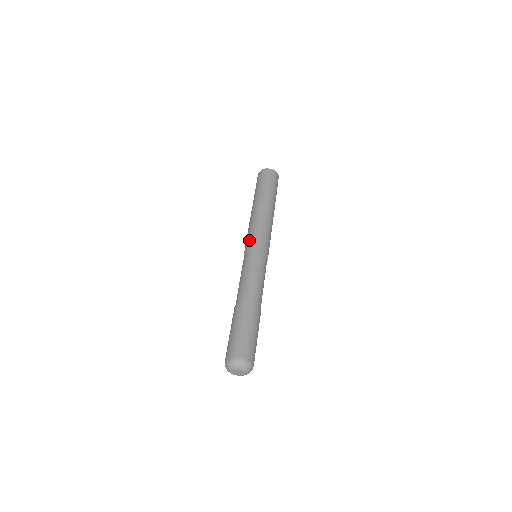
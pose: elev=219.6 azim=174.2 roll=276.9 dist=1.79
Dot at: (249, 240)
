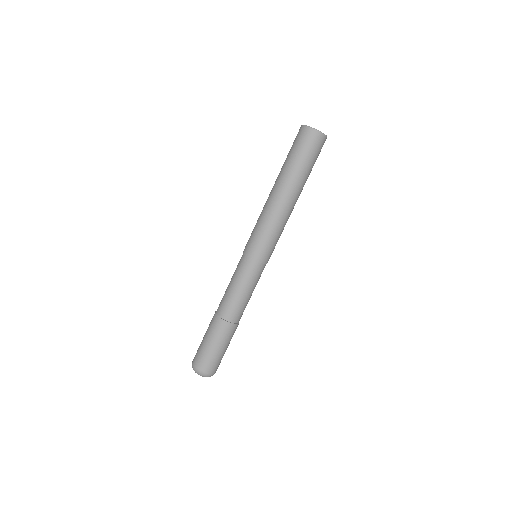
Dot at: (250, 240)
